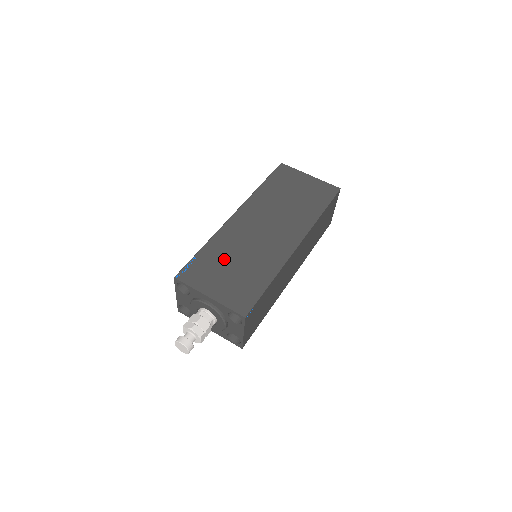
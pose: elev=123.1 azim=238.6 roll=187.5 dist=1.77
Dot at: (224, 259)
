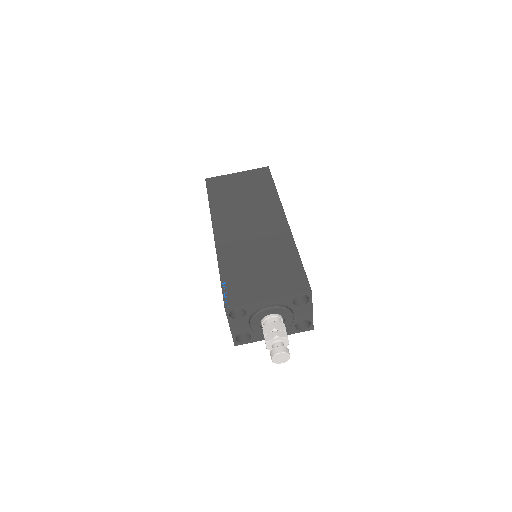
Dot at: (247, 267)
